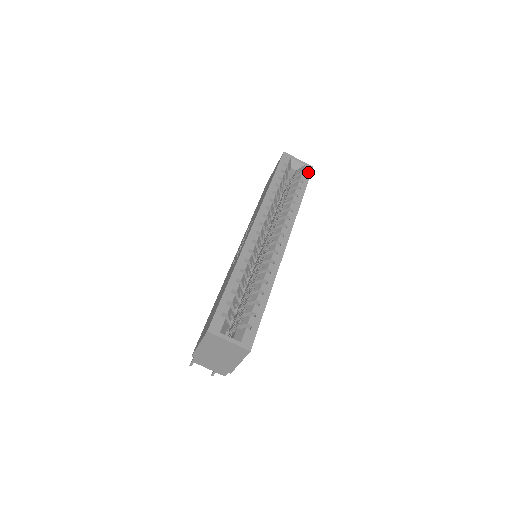
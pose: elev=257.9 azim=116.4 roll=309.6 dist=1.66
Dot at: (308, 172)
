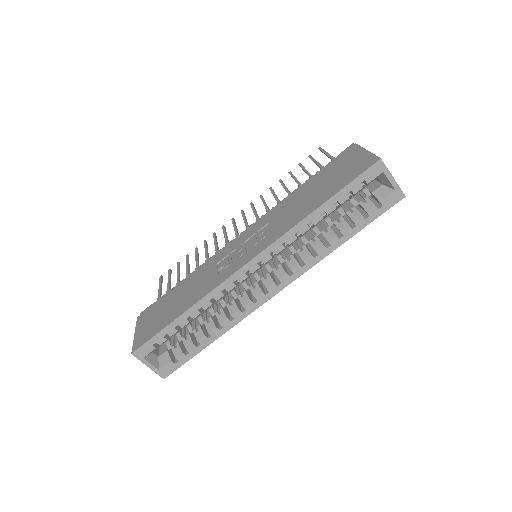
Dot at: (389, 204)
